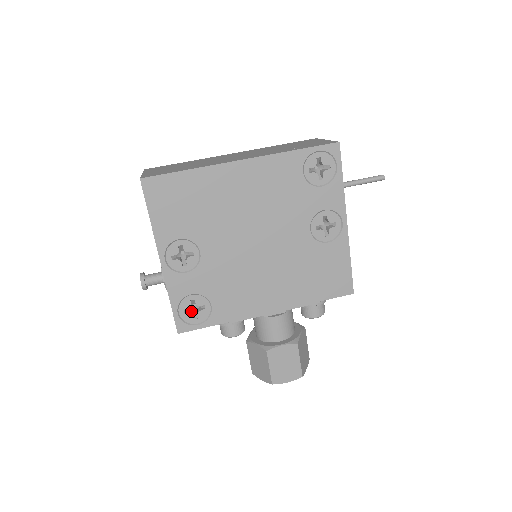
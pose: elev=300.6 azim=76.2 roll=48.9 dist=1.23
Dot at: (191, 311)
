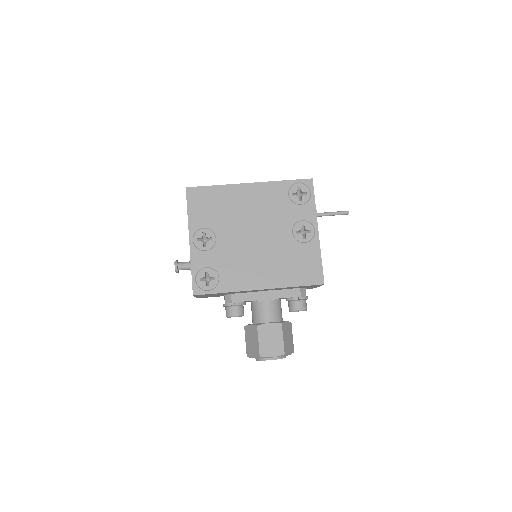
Dot at: (205, 281)
